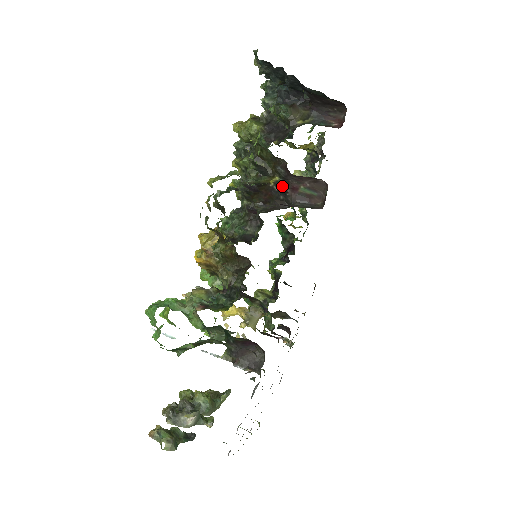
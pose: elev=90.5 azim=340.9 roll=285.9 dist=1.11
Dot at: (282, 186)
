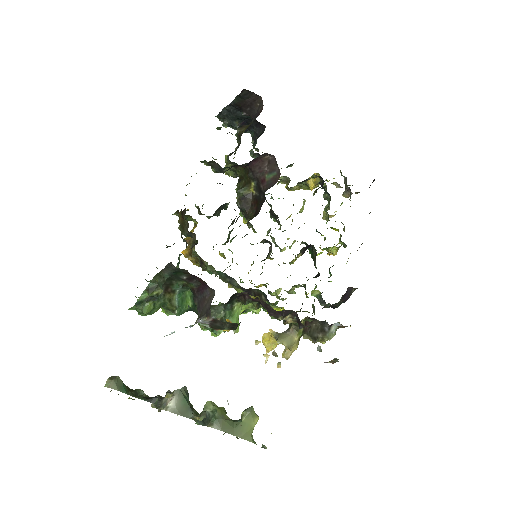
Dot at: (258, 187)
